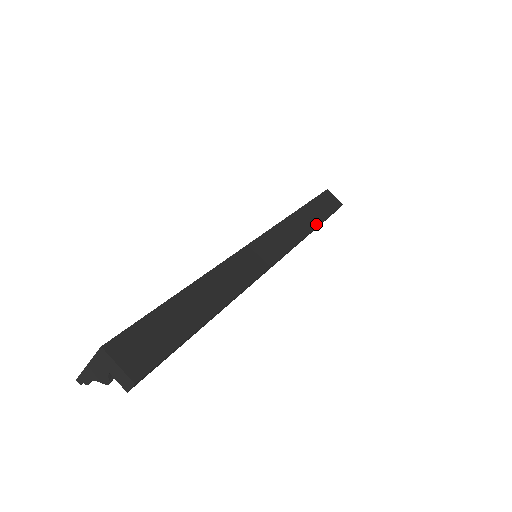
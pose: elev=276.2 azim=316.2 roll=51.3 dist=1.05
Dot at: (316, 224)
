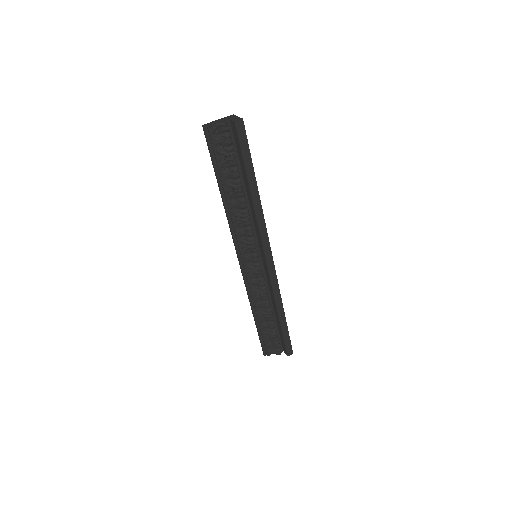
Dot at: (283, 310)
